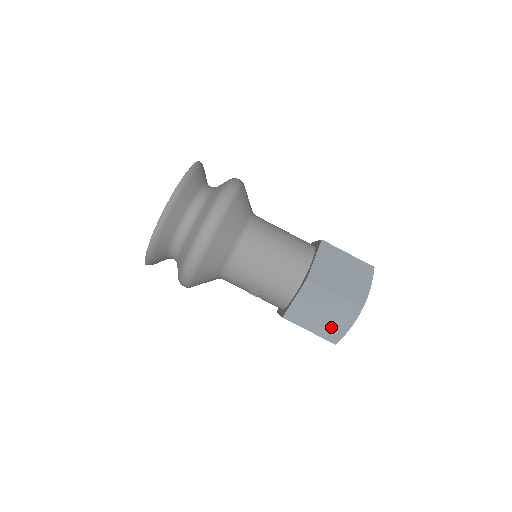
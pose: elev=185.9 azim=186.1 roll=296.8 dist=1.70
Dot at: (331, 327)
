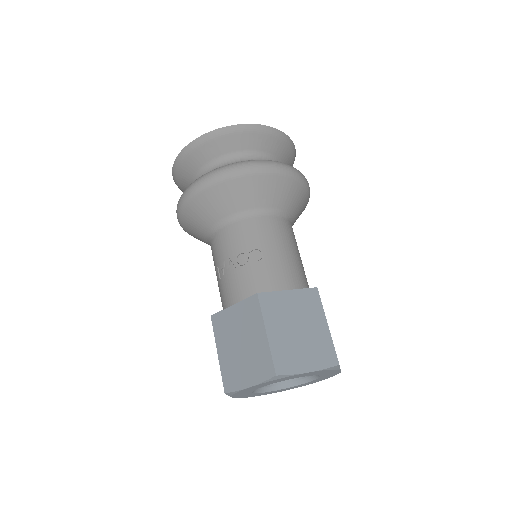
Dot at: (292, 351)
